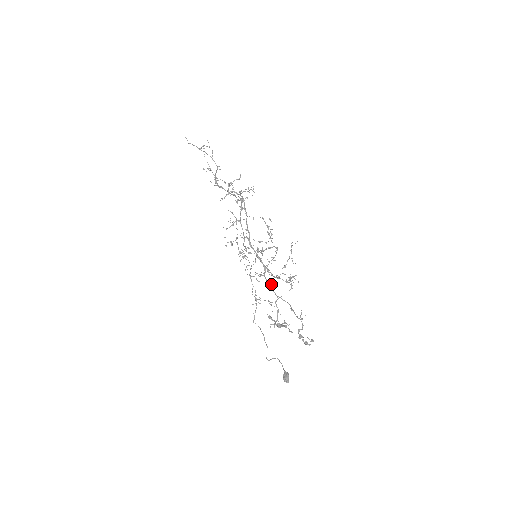
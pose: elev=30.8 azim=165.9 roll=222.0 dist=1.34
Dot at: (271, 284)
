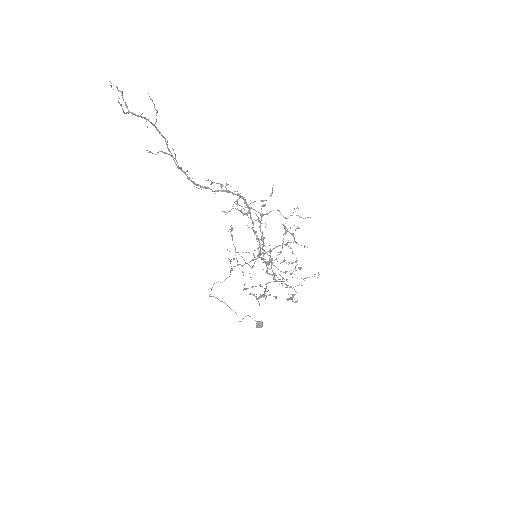
Dot at: (274, 276)
